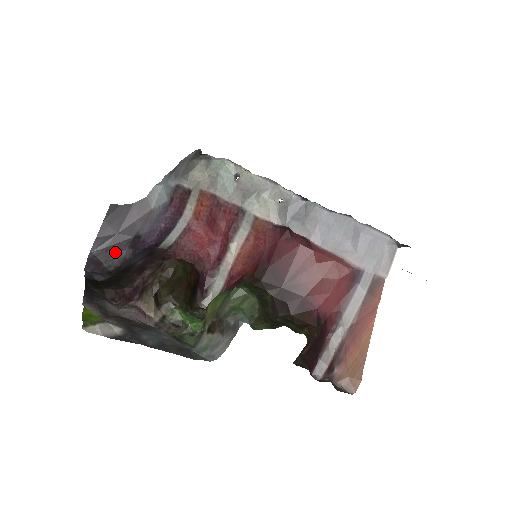
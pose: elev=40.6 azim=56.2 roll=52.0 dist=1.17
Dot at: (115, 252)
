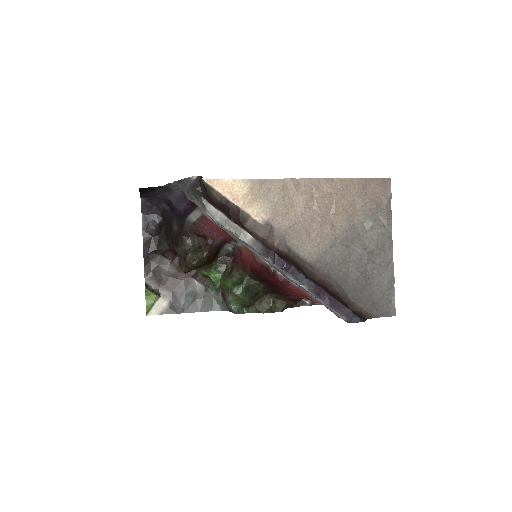
Dot at: (158, 203)
